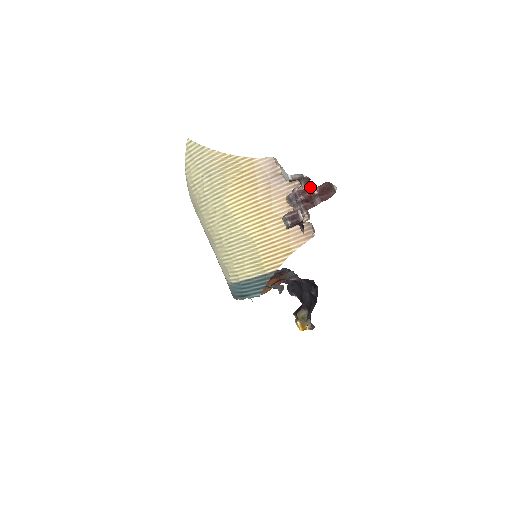
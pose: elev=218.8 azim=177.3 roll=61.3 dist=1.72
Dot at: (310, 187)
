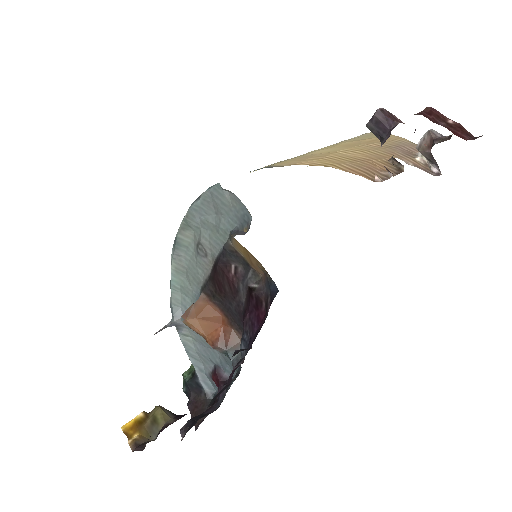
Dot at: occluded
